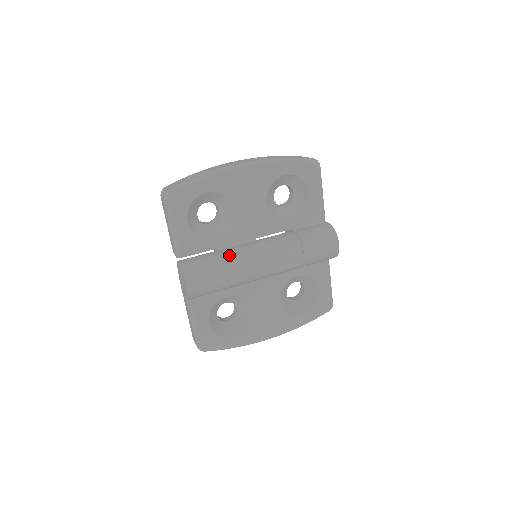
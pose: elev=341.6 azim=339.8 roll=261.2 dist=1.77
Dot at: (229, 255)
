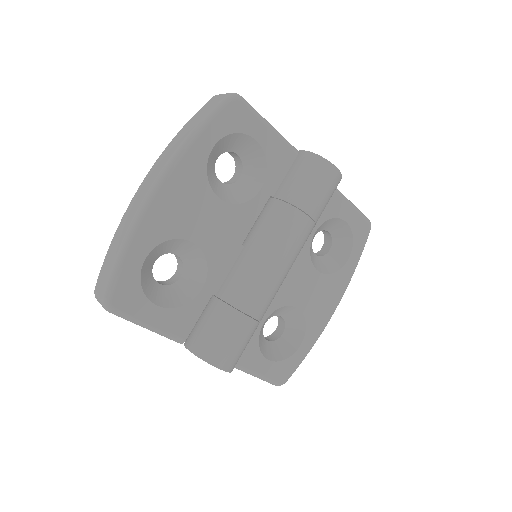
Dot at: (232, 294)
